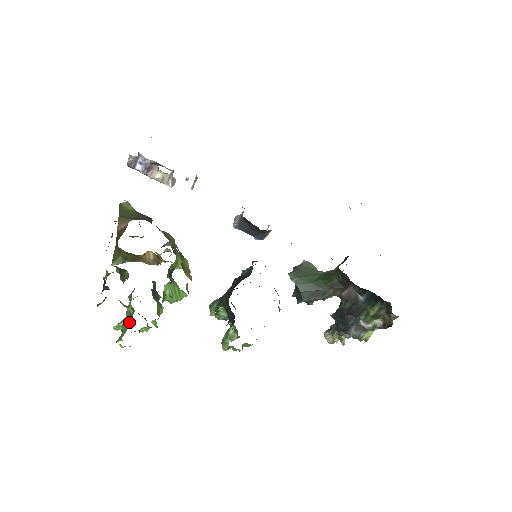
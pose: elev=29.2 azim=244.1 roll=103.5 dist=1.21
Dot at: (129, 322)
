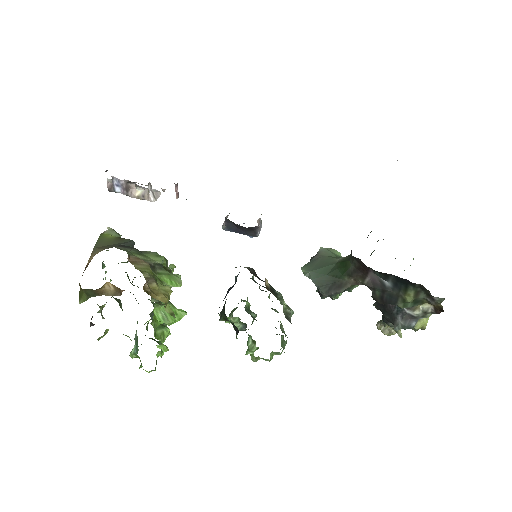
Dot at: (137, 350)
